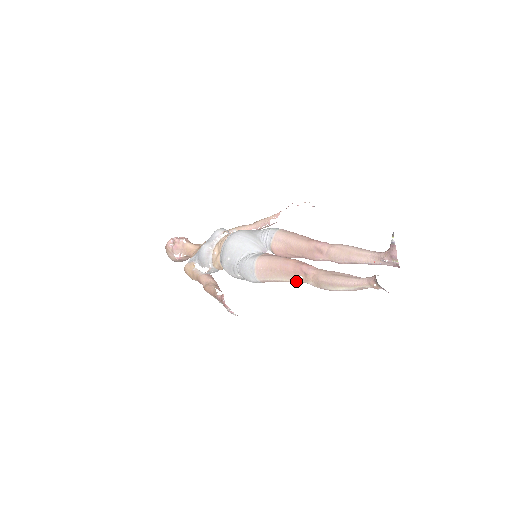
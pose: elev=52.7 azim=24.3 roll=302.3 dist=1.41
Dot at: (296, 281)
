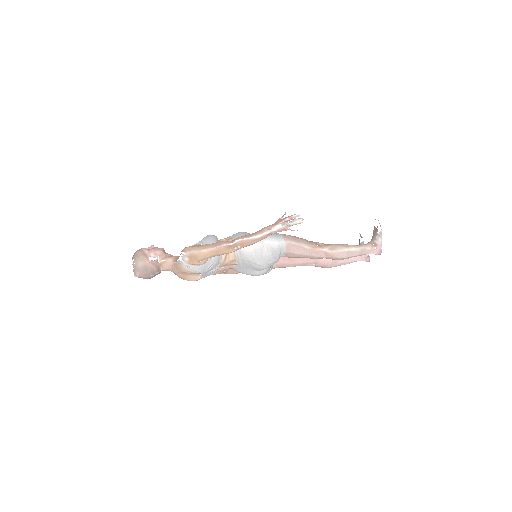
Dot at: (314, 249)
